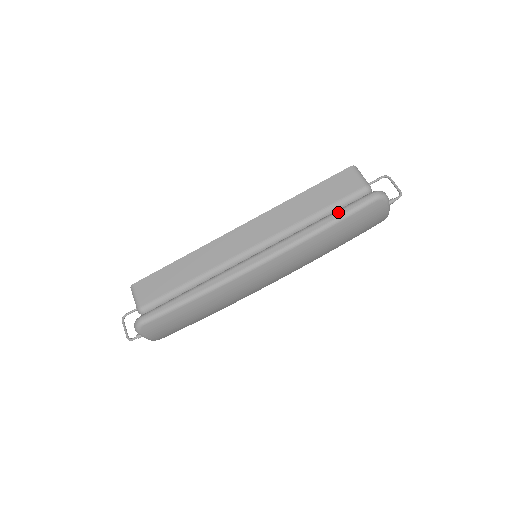
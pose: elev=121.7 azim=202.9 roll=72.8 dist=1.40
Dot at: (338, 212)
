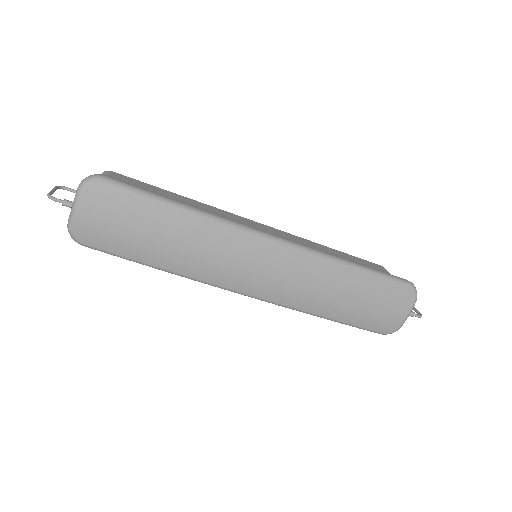
Dot at: occluded
